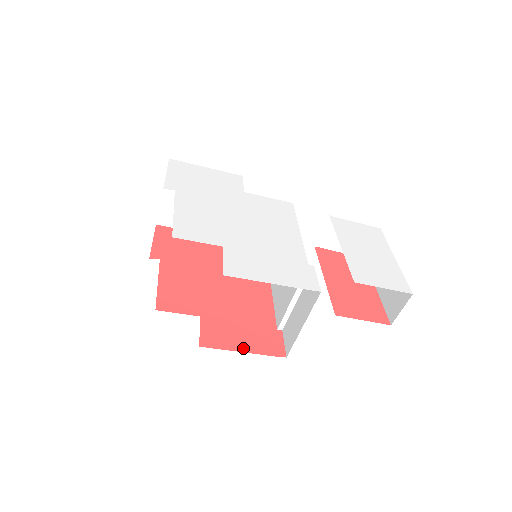
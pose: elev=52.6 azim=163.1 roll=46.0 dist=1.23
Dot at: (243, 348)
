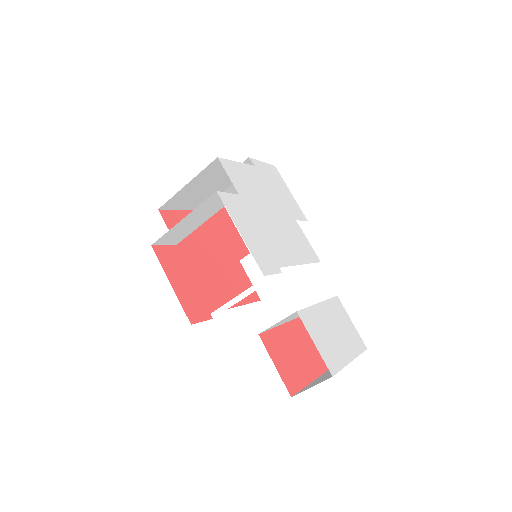
Dot at: (174, 283)
